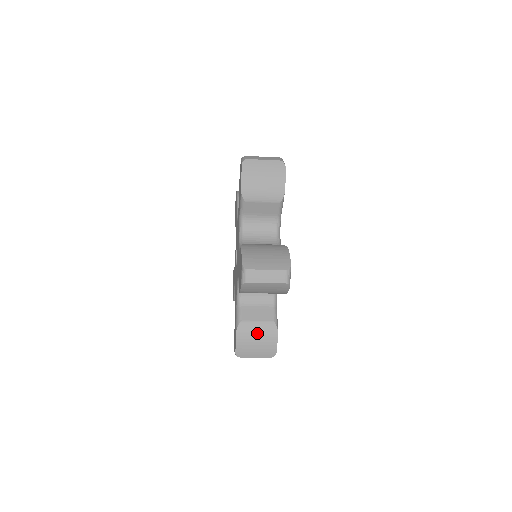
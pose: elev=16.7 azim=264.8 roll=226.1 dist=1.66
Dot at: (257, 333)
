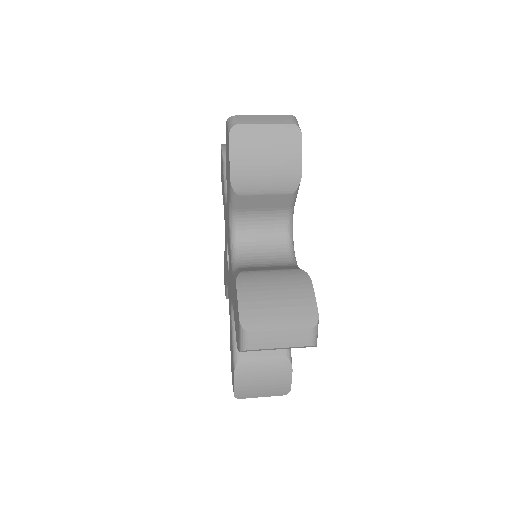
Dot at: (263, 372)
